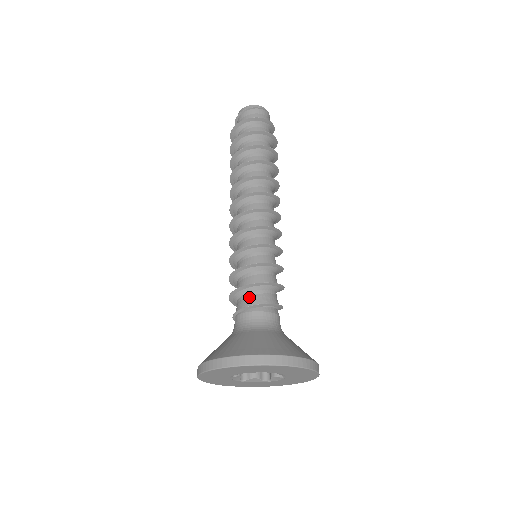
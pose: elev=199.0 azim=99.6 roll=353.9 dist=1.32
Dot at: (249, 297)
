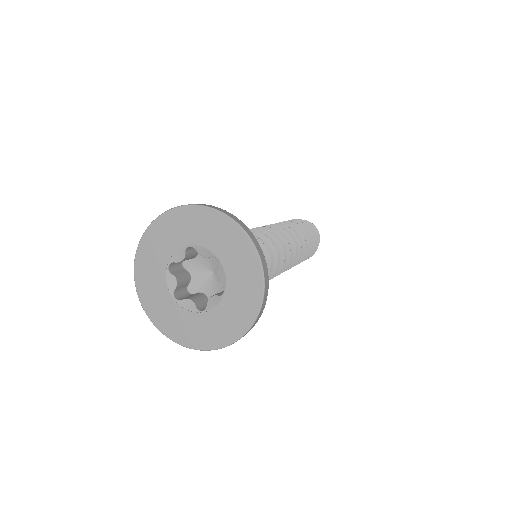
Dot at: occluded
